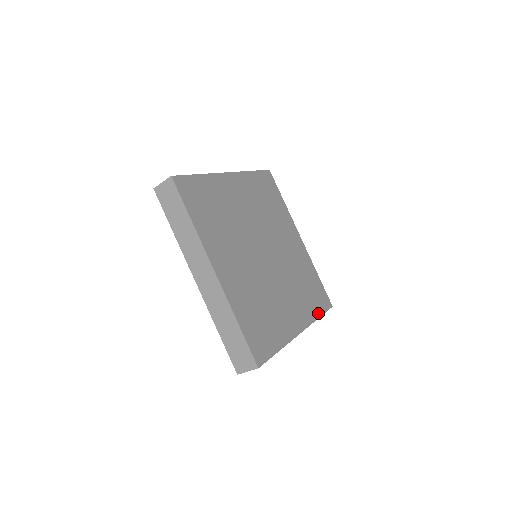
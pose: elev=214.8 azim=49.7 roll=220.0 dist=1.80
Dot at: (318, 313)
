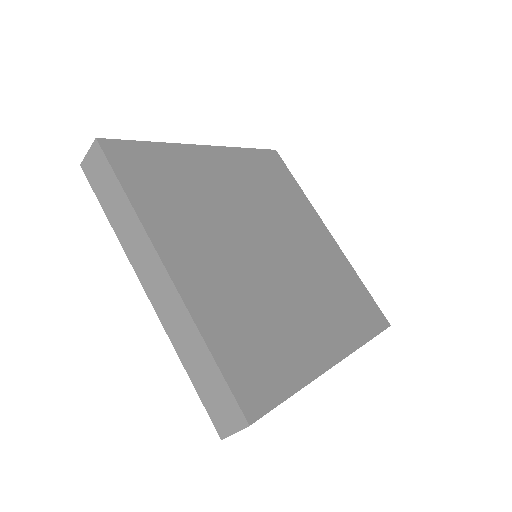
Dot at: (366, 335)
